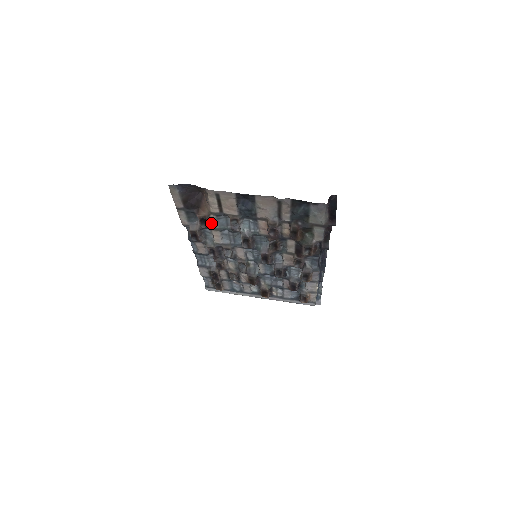
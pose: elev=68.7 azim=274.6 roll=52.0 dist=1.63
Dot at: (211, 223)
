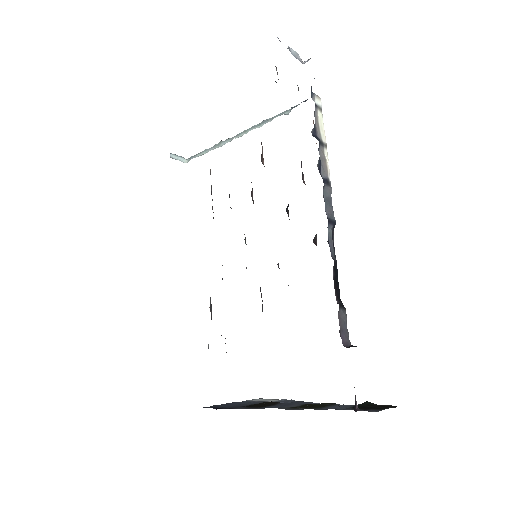
Dot at: (225, 338)
